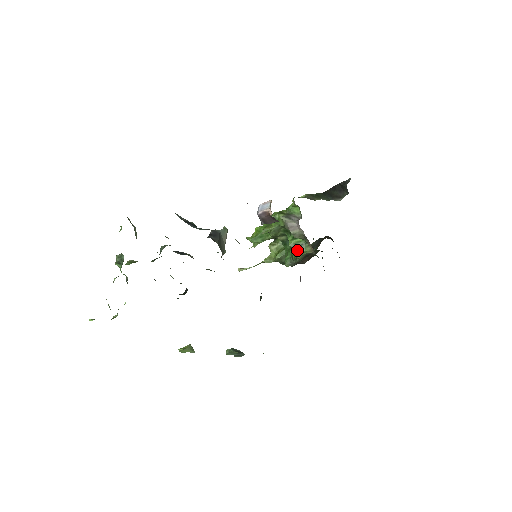
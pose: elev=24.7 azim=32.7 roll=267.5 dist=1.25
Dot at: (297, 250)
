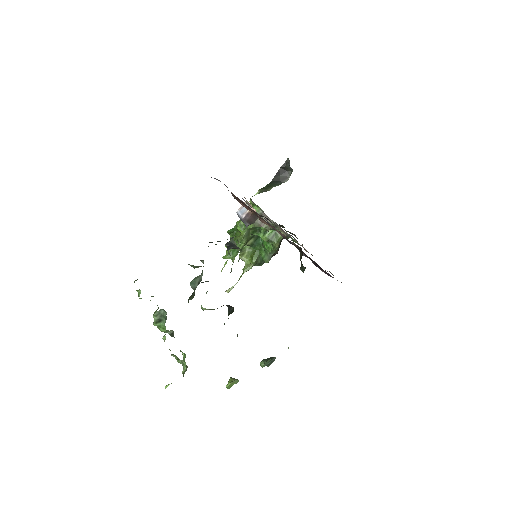
Dot at: (273, 241)
